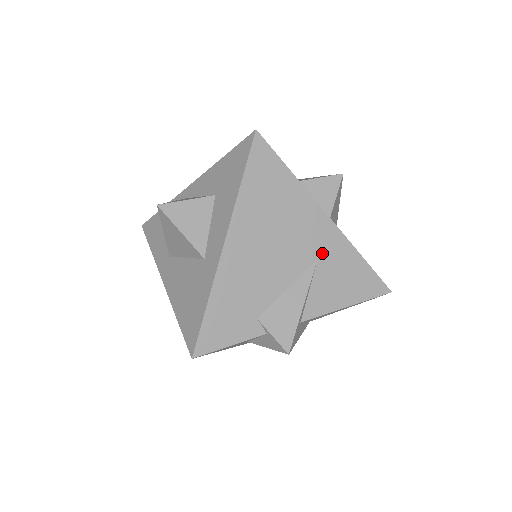
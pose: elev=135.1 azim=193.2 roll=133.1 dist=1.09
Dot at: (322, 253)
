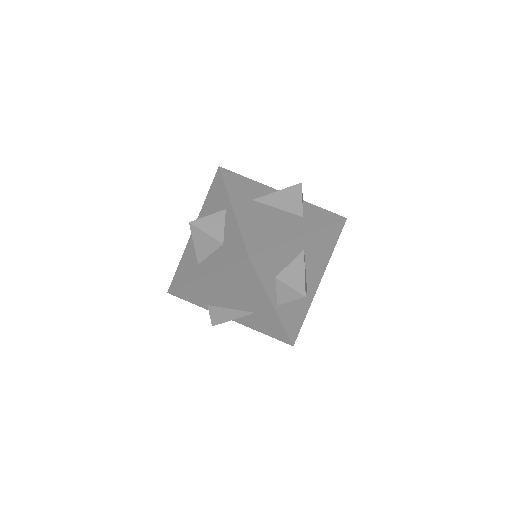
Dot at: (260, 313)
